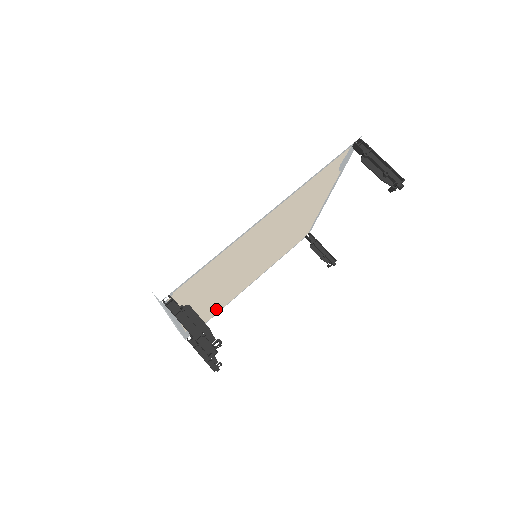
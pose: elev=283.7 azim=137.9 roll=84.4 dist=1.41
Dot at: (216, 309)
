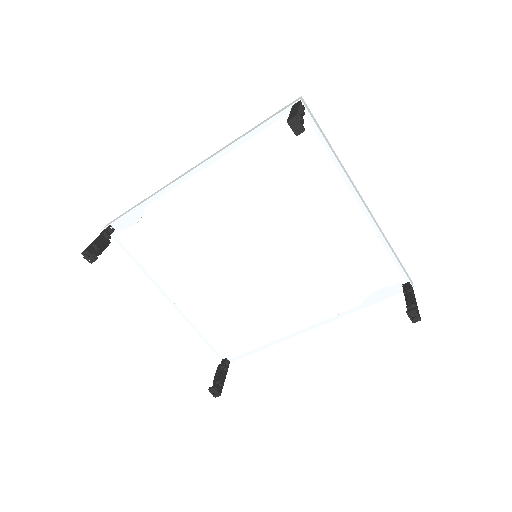
Dot at: (156, 251)
